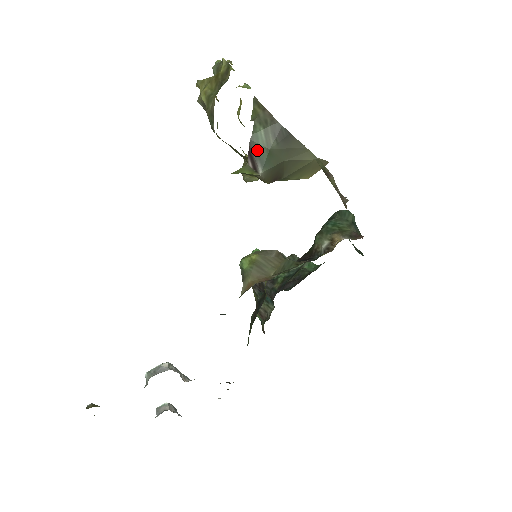
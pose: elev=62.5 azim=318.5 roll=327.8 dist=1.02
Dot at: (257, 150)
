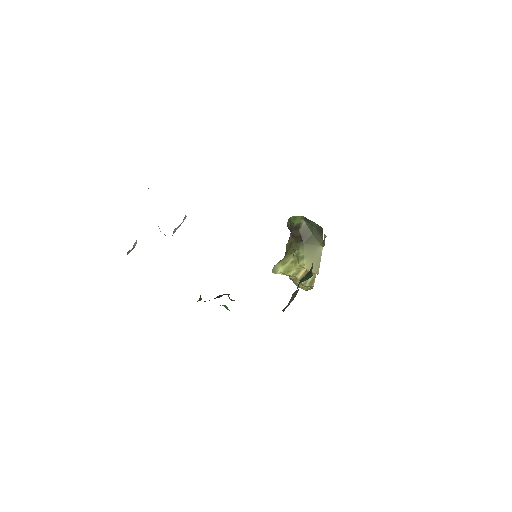
Dot at: (309, 222)
